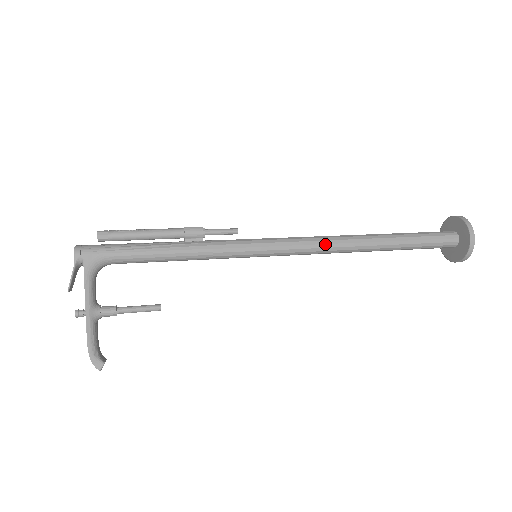
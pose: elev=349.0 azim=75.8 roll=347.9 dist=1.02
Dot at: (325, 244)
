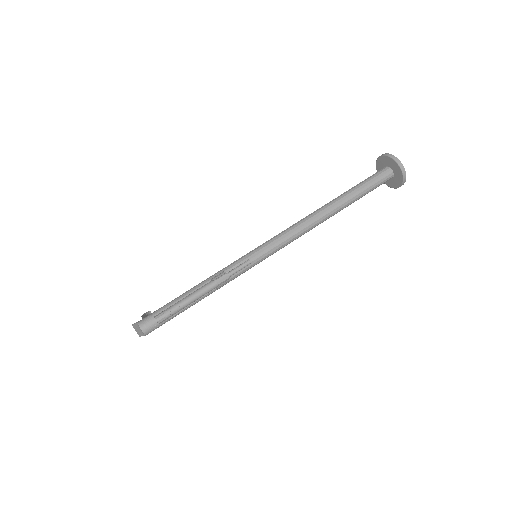
Dot at: occluded
